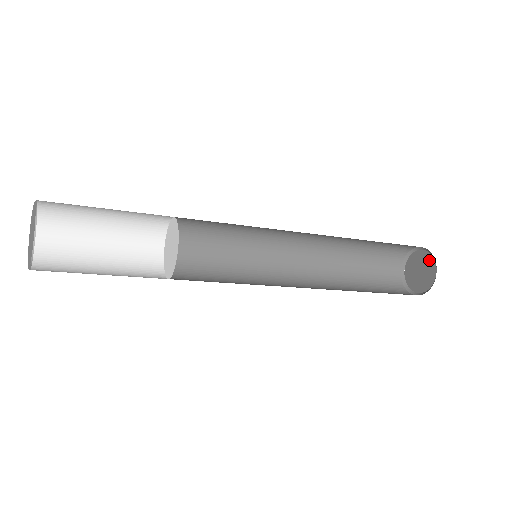
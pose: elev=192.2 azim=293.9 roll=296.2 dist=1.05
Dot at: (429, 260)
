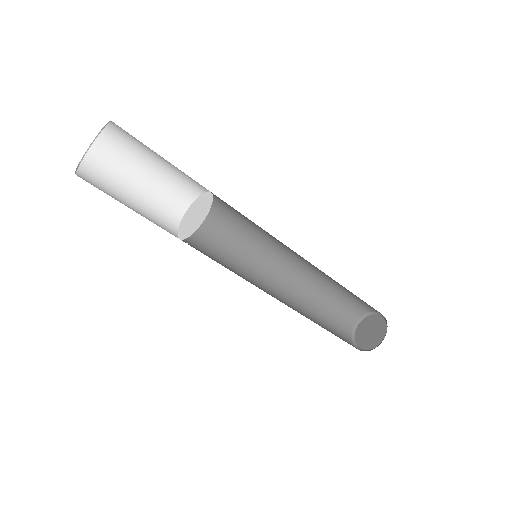
Dot at: (381, 324)
